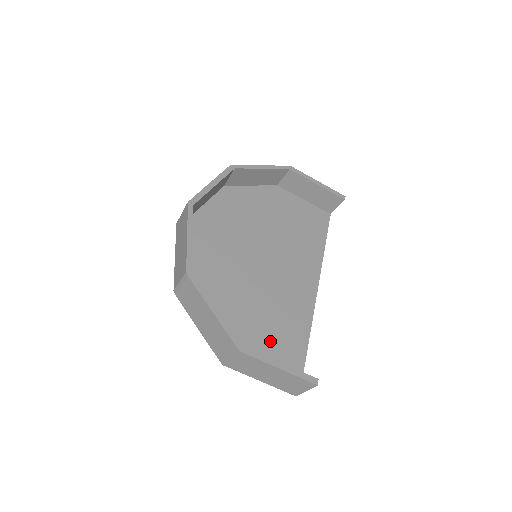
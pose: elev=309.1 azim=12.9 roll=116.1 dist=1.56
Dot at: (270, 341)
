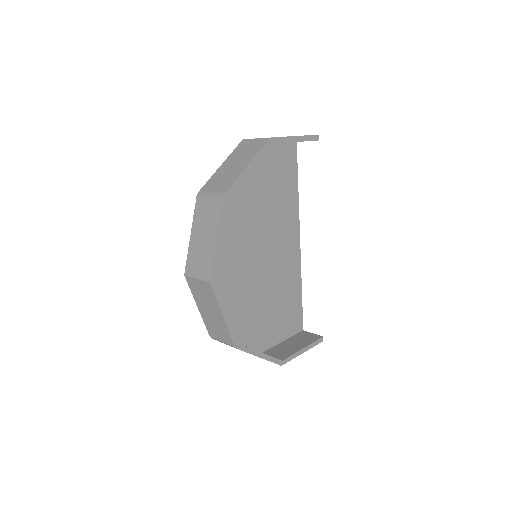
Dot at: (281, 317)
